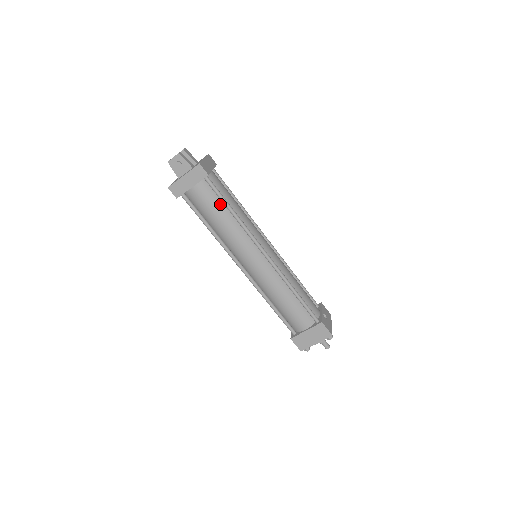
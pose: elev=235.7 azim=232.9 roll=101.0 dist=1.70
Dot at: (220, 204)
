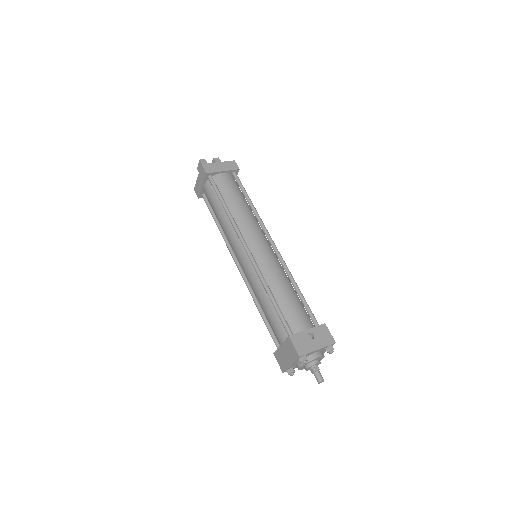
Dot at: (219, 200)
